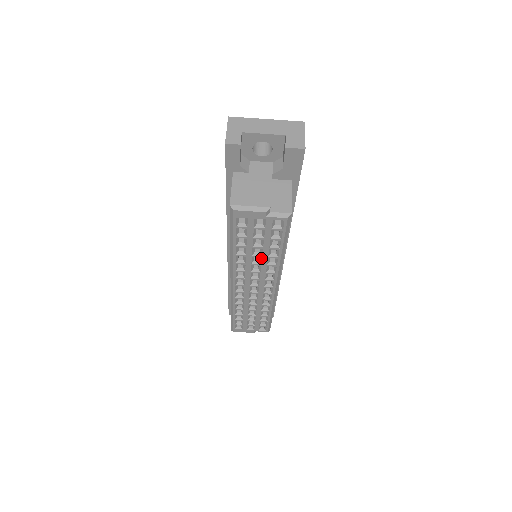
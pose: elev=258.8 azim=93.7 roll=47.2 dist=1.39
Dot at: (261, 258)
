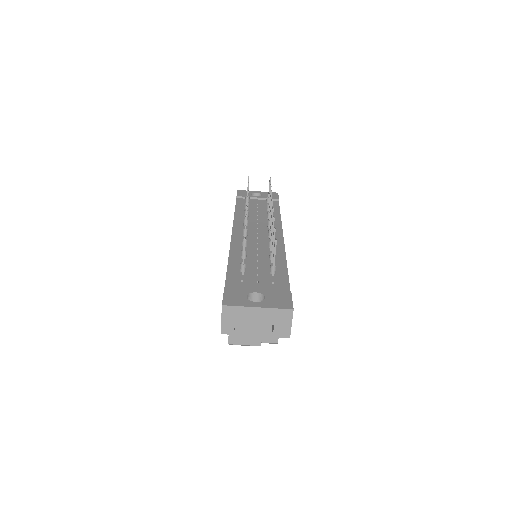
Dot at: occluded
